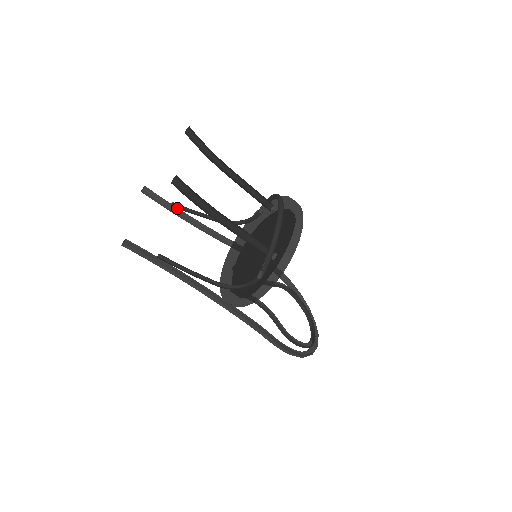
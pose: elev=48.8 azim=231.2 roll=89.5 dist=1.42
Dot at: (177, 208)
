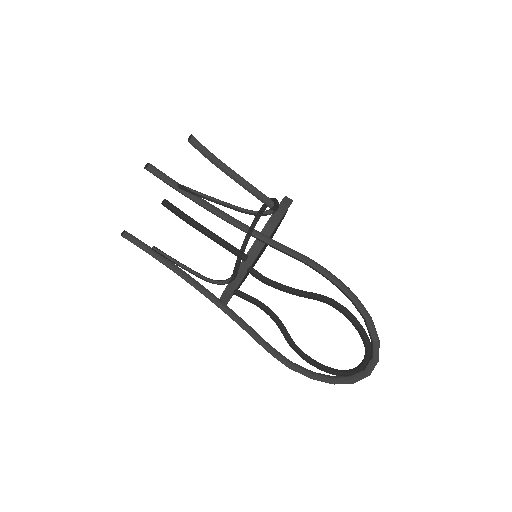
Dot at: (158, 253)
